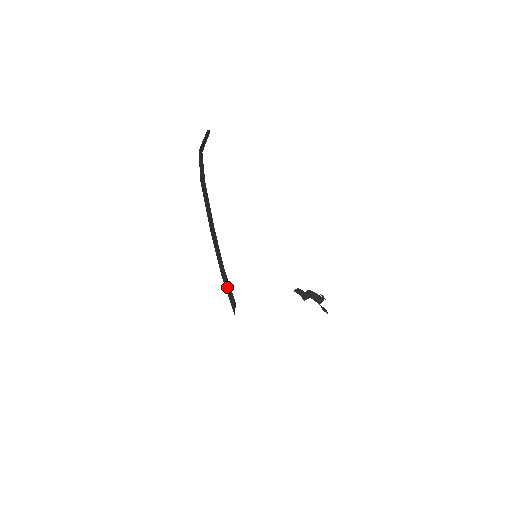
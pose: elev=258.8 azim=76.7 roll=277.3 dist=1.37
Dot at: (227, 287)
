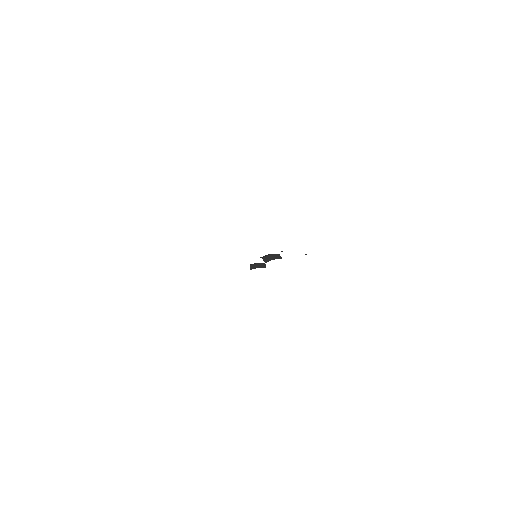
Dot at: occluded
